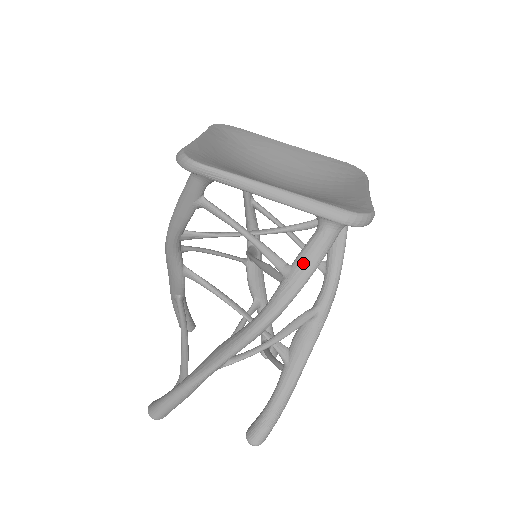
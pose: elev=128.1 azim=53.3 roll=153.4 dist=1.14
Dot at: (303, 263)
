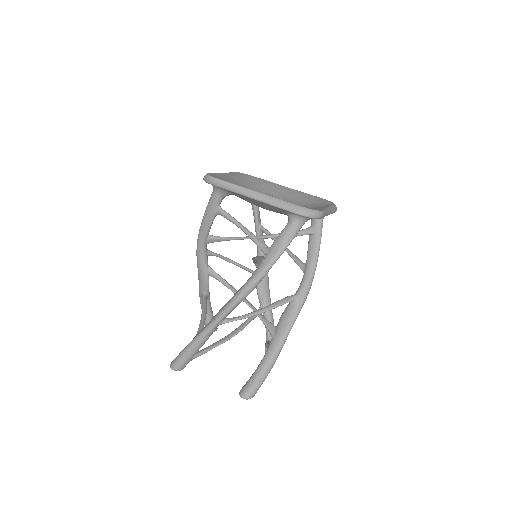
Dot at: (277, 244)
